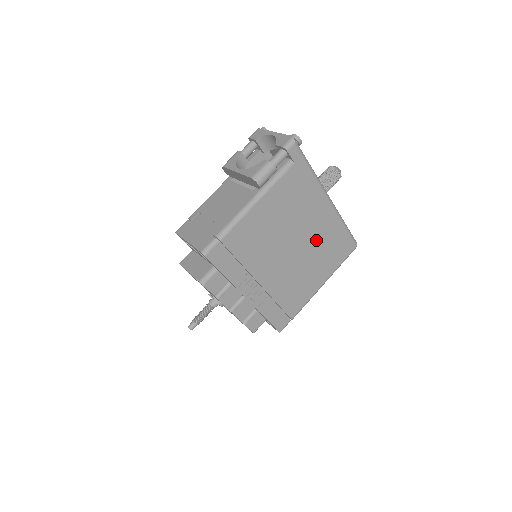
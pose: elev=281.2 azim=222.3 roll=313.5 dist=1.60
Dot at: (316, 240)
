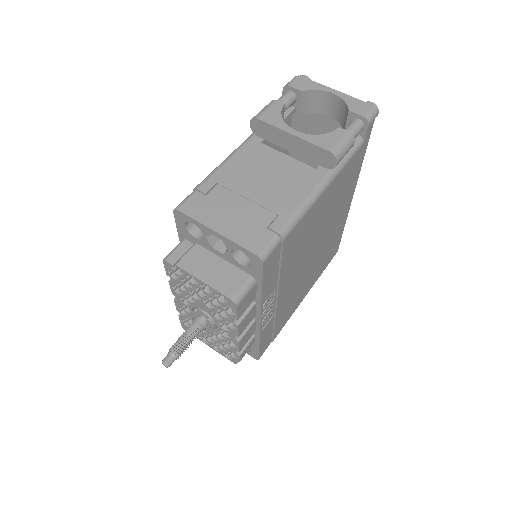
Dot at: (327, 243)
